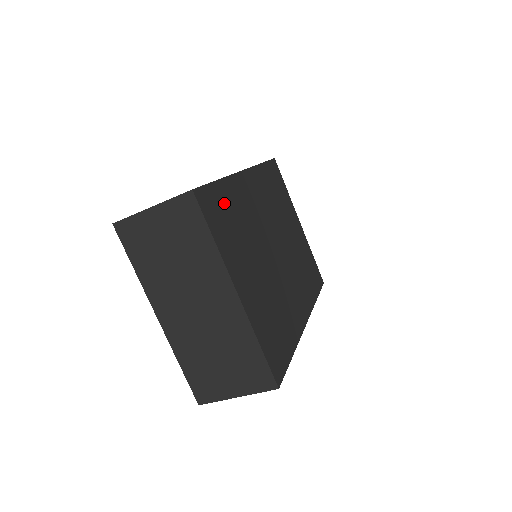
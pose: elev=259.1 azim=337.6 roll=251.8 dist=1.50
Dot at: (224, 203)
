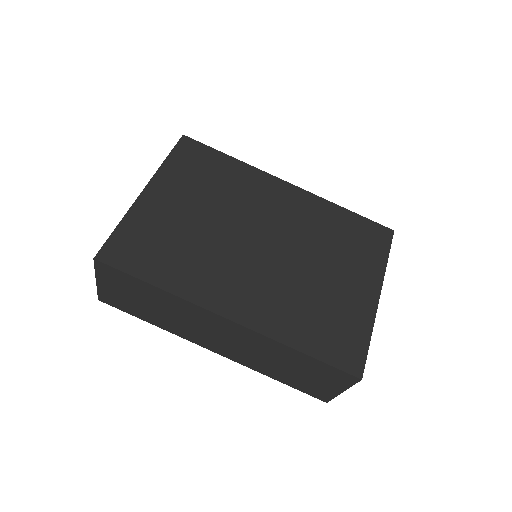
Dot at: (215, 164)
